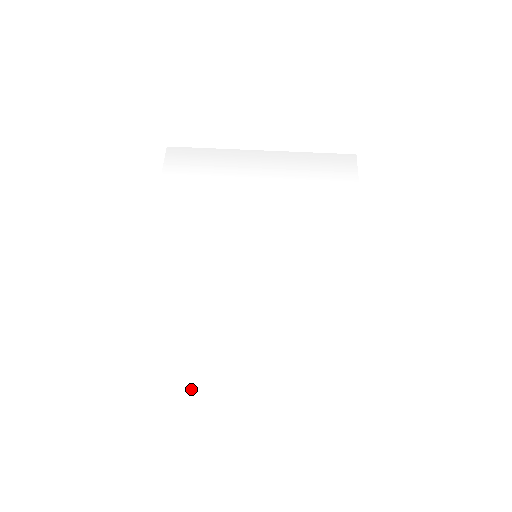
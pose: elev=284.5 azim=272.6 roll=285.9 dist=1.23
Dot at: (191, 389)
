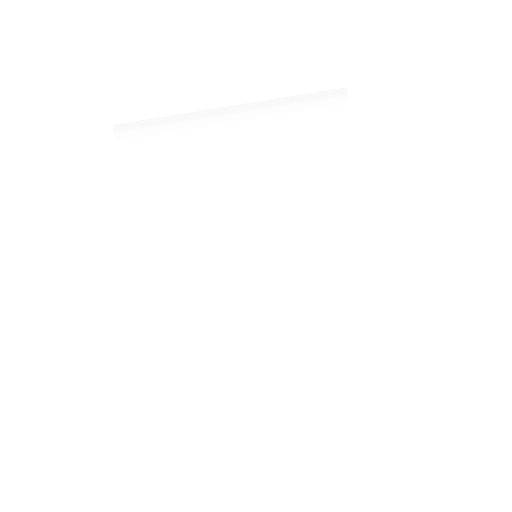
Dot at: (225, 418)
